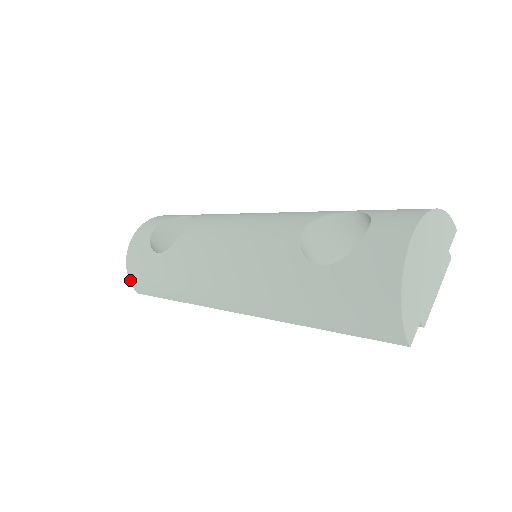
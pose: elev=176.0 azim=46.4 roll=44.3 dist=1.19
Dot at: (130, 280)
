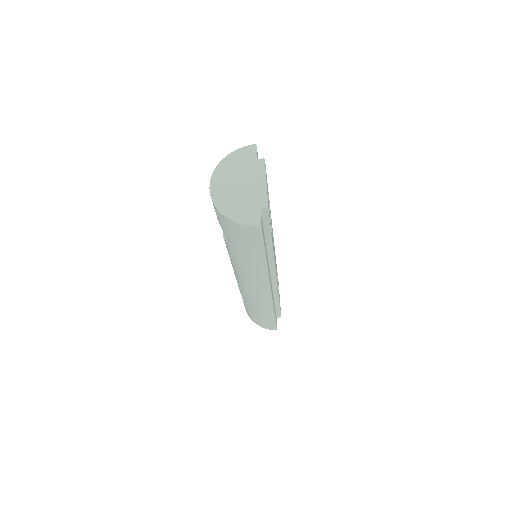
Dot at: (265, 328)
